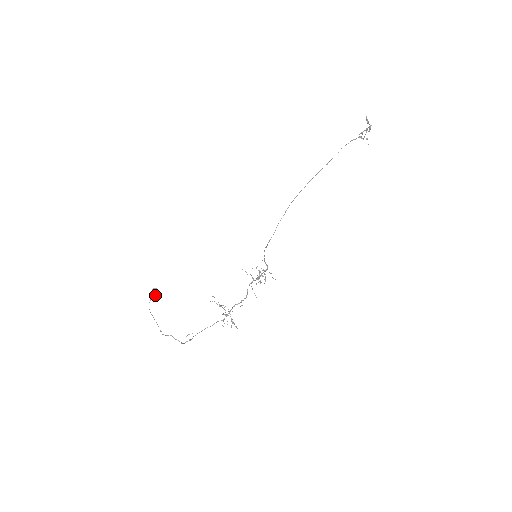
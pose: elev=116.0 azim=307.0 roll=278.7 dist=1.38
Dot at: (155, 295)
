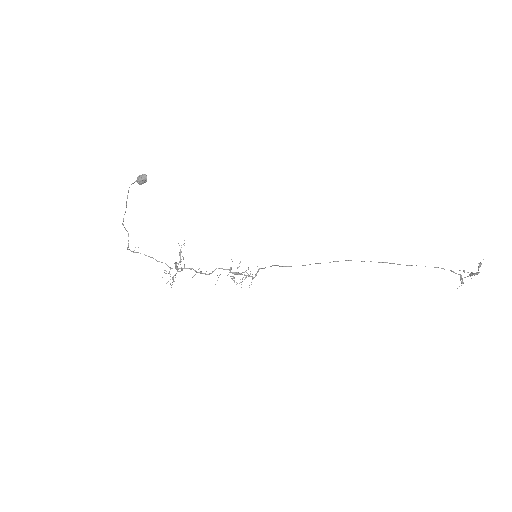
Dot at: (140, 180)
